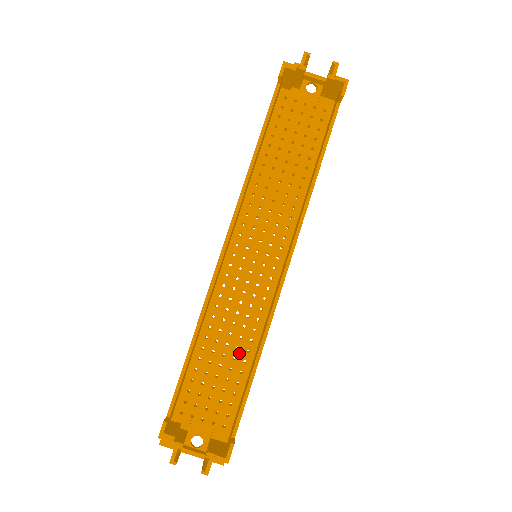
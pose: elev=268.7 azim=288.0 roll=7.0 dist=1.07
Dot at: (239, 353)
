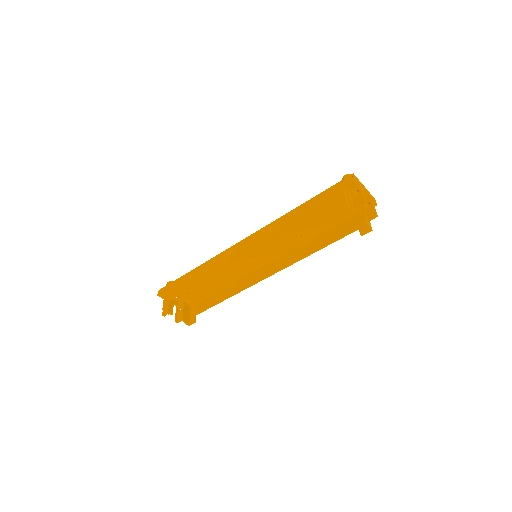
Dot at: (218, 283)
